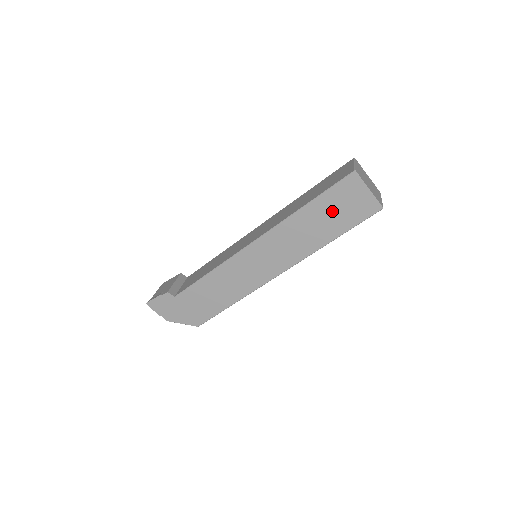
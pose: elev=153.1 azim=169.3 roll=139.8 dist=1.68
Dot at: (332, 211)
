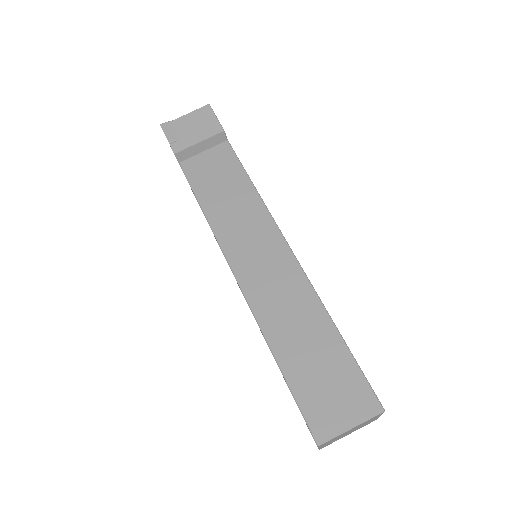
Dot at: occluded
